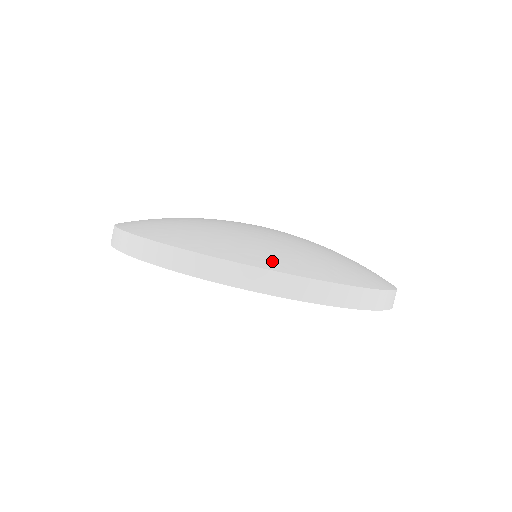
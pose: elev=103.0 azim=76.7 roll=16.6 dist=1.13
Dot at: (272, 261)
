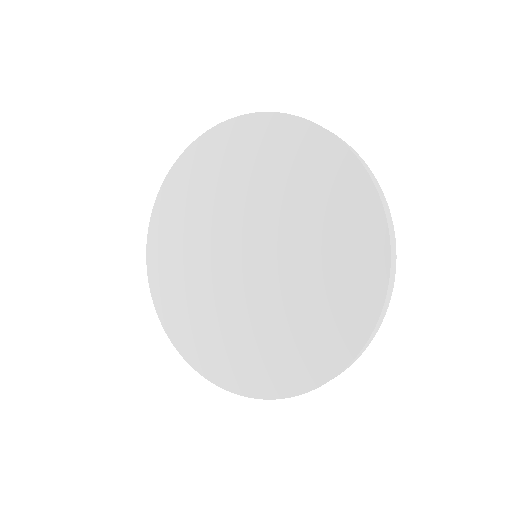
Dot at: occluded
